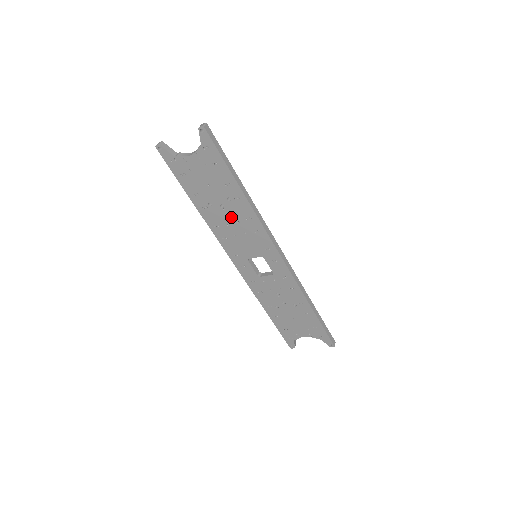
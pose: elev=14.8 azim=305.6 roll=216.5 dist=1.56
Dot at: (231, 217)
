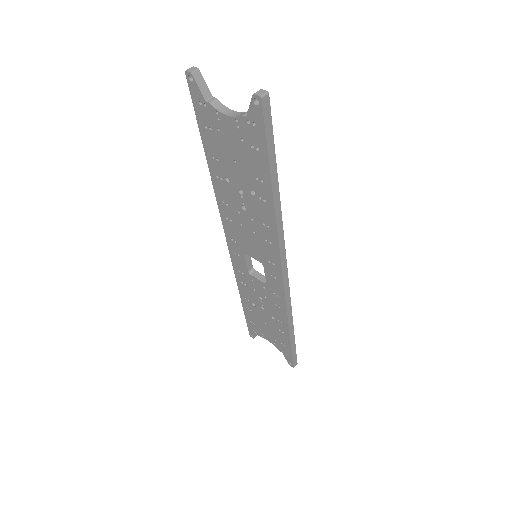
Dot at: (246, 209)
